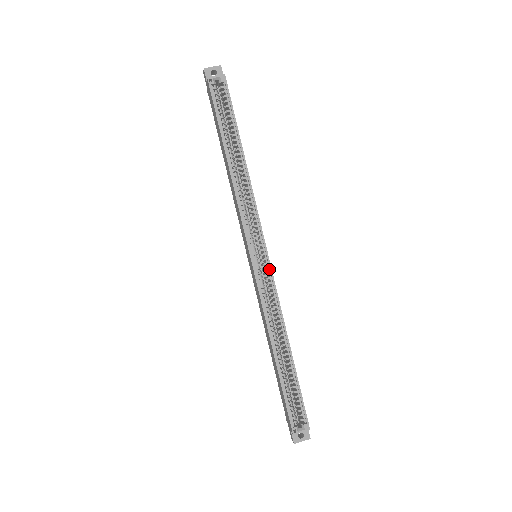
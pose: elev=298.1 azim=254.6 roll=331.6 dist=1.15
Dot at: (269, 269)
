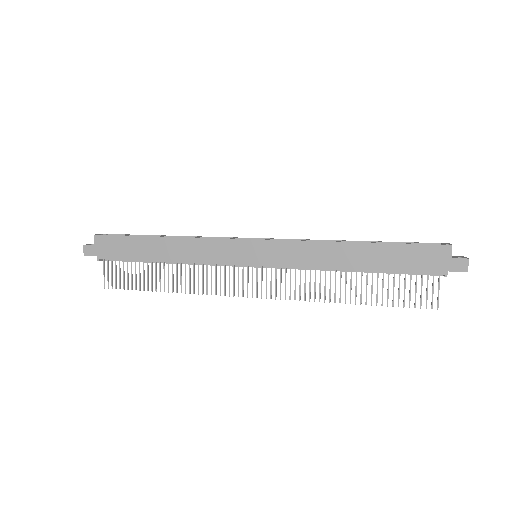
Dot at: occluded
